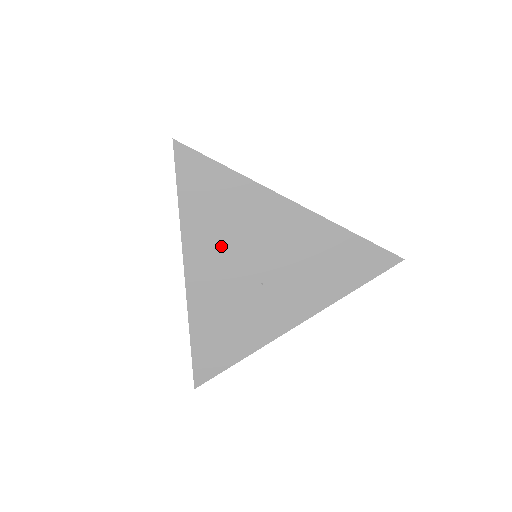
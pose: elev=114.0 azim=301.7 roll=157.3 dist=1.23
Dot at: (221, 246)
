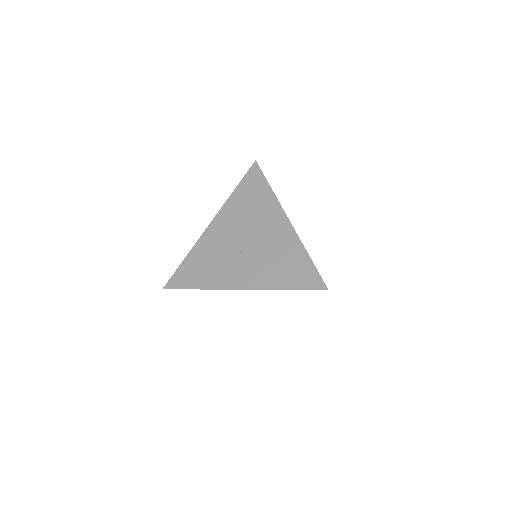
Dot at: (237, 220)
